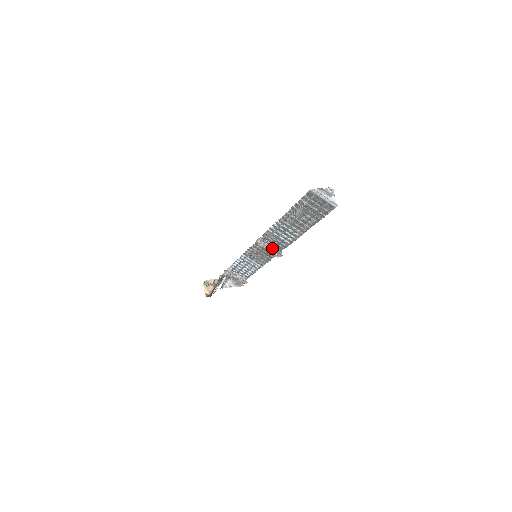
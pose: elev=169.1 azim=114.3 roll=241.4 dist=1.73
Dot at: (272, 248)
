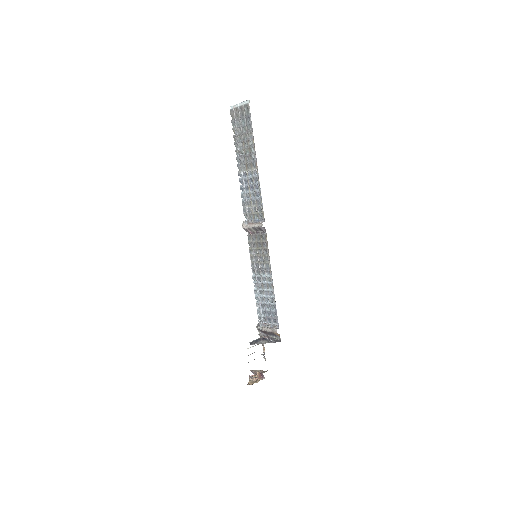
Dot at: (254, 220)
